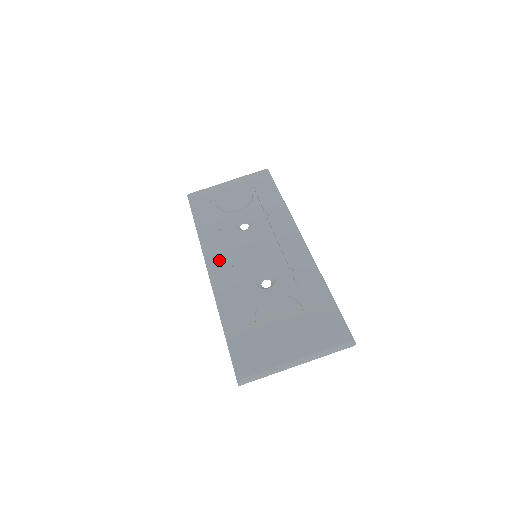
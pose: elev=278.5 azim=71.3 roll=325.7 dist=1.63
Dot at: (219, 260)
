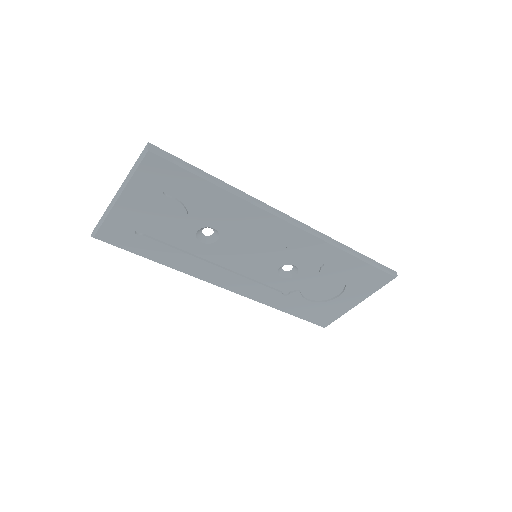
Dot at: (226, 280)
